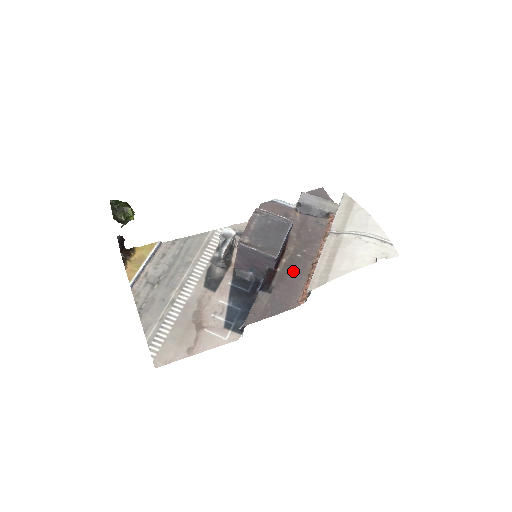
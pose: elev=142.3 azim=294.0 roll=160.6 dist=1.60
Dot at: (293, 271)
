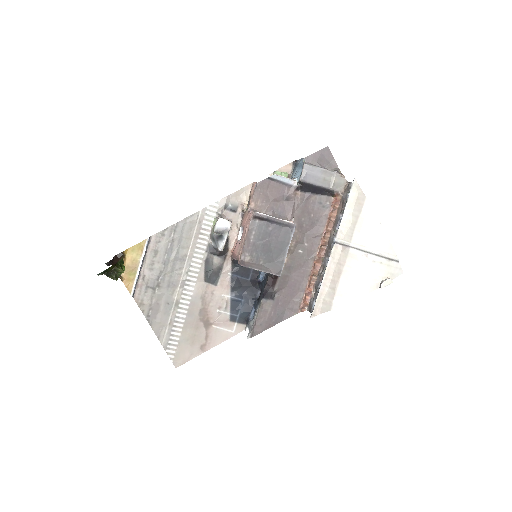
Dot at: (295, 272)
